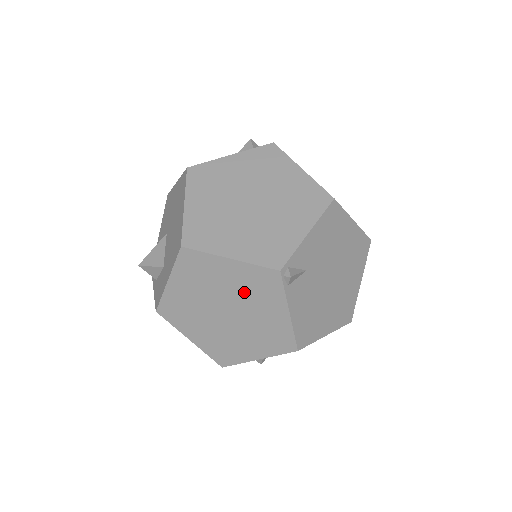
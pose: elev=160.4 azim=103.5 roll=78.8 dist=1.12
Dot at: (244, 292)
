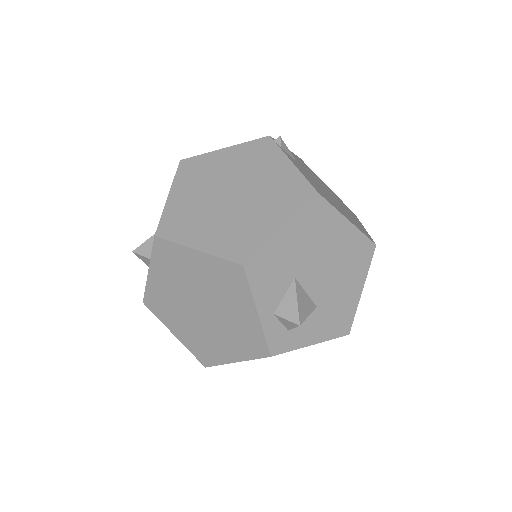
Dot at: (244, 167)
